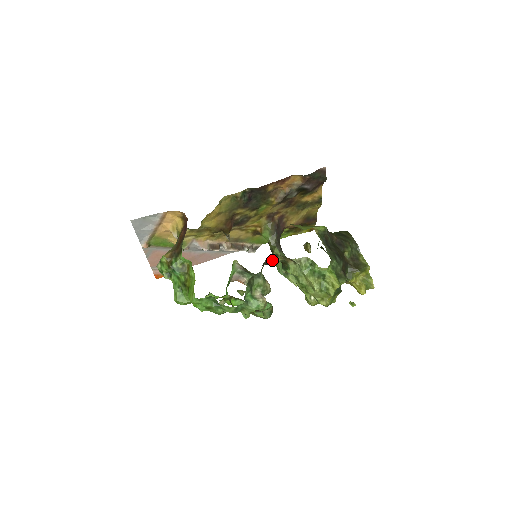
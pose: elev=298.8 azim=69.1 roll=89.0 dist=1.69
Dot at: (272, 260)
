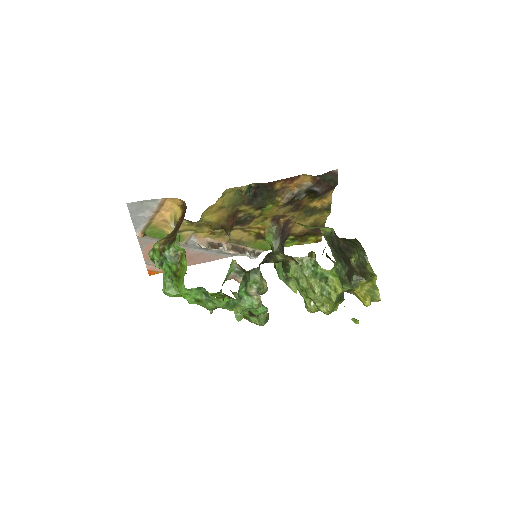
Dot at: (272, 258)
